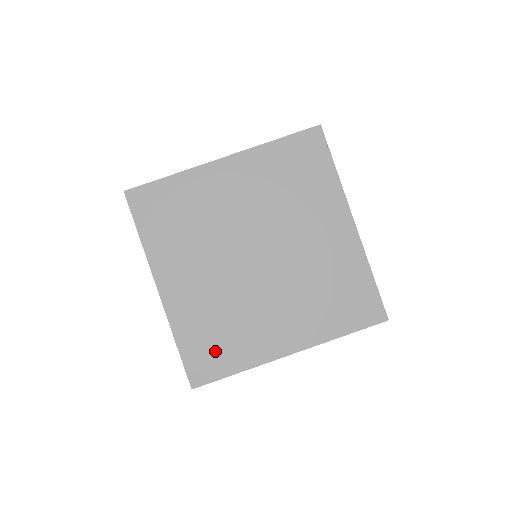
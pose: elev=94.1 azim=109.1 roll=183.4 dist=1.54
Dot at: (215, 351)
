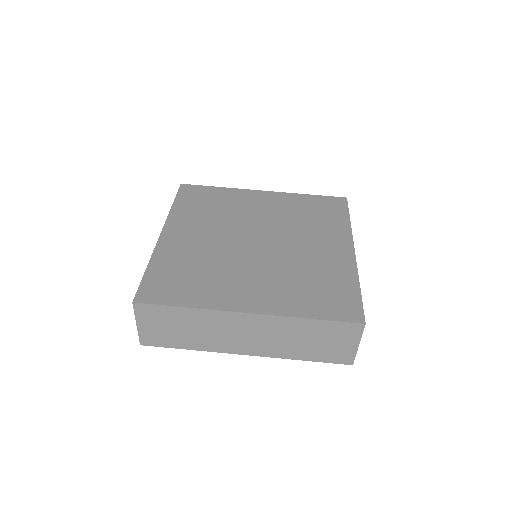
Dot at: (177, 284)
